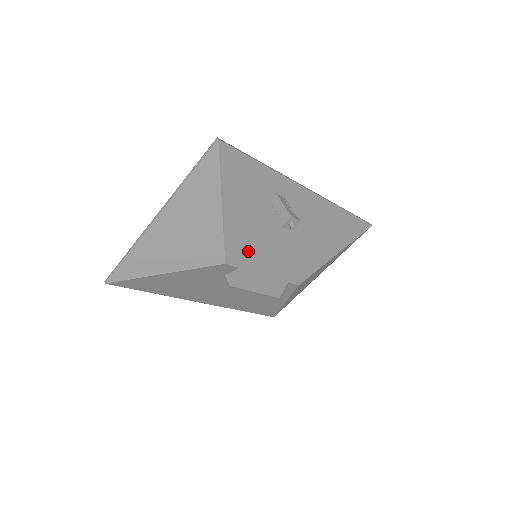
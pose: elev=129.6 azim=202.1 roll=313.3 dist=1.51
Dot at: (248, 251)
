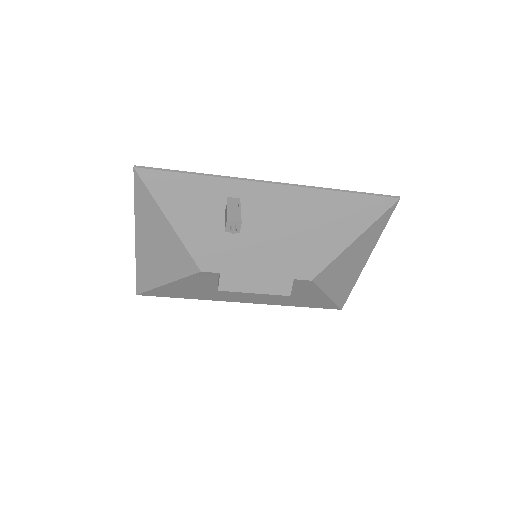
Dot at: (222, 256)
